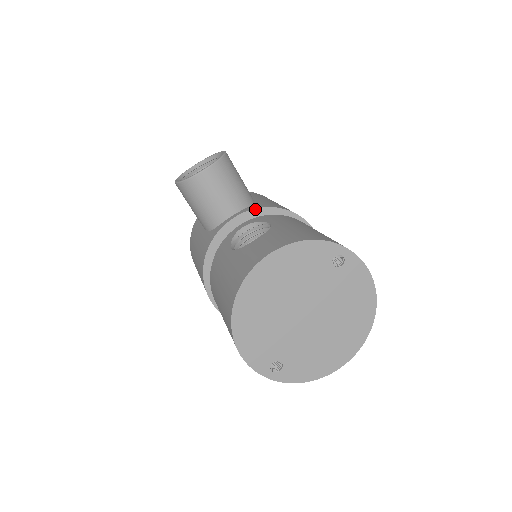
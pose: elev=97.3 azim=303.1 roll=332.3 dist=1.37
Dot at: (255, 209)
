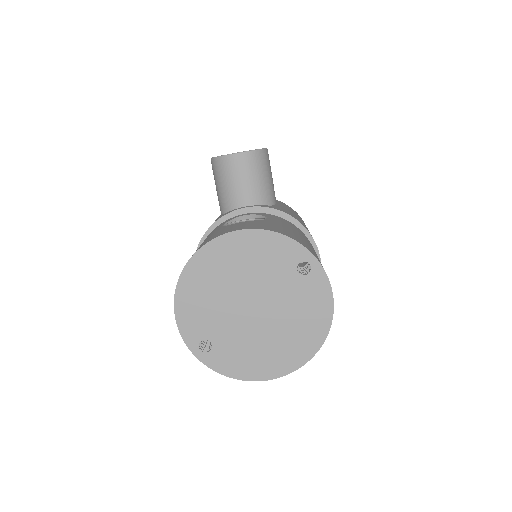
Dot at: (269, 208)
